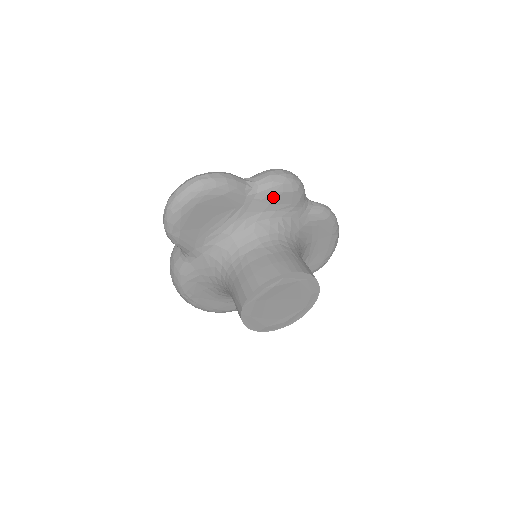
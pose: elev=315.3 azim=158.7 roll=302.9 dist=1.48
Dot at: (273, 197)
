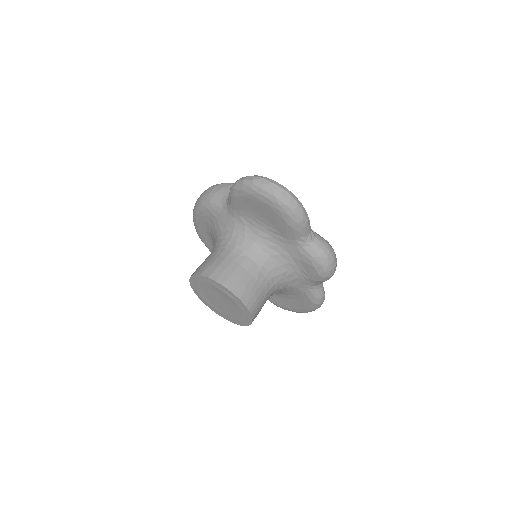
Dot at: (306, 261)
